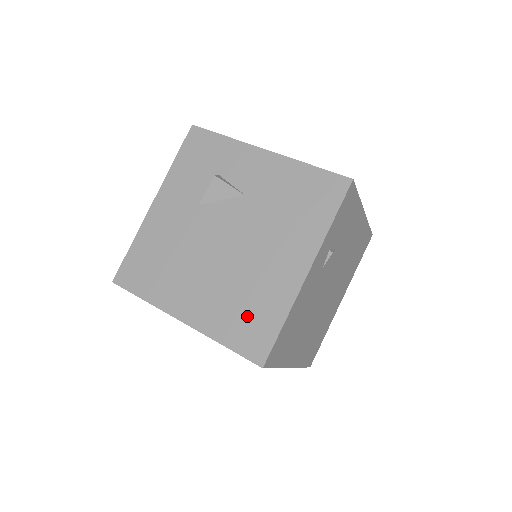
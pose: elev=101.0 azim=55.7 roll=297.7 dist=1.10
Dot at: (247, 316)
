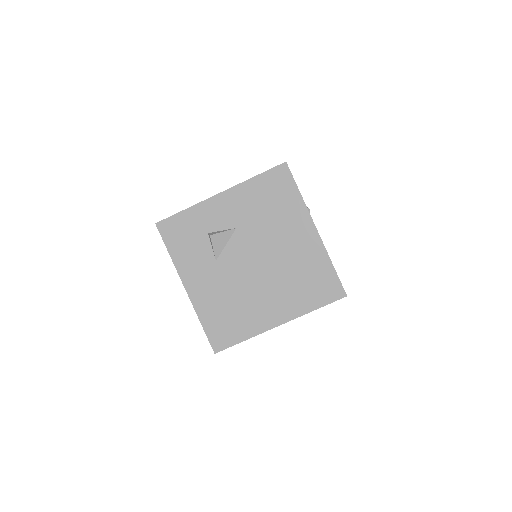
Dot at: (311, 283)
